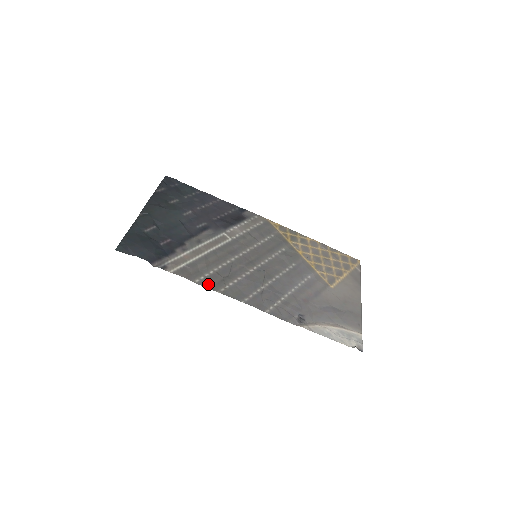
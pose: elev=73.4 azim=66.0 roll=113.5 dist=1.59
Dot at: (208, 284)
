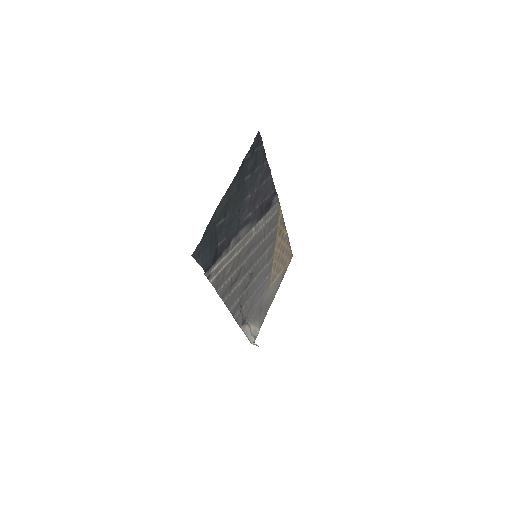
Dot at: (223, 294)
